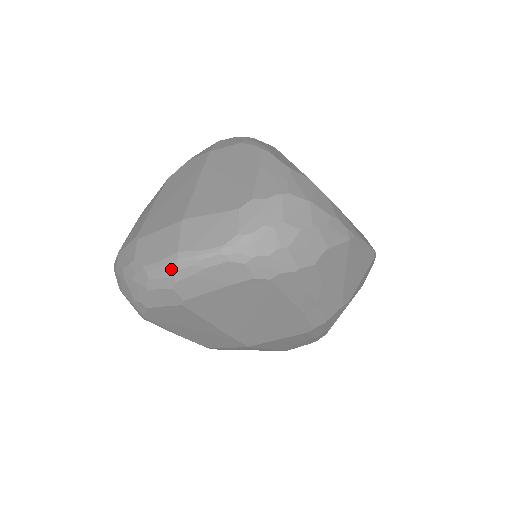
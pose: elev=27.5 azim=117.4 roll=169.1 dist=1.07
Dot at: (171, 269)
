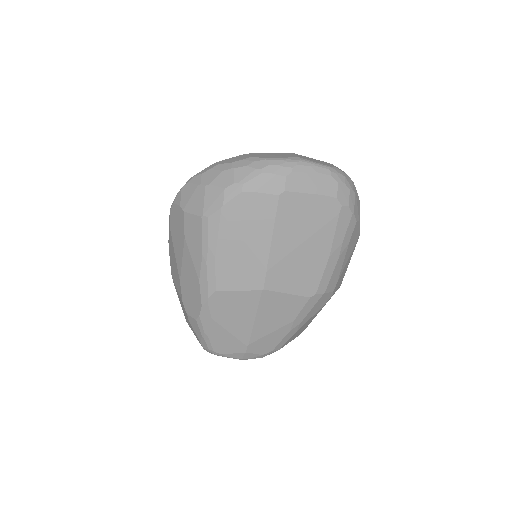
Dot at: (293, 163)
